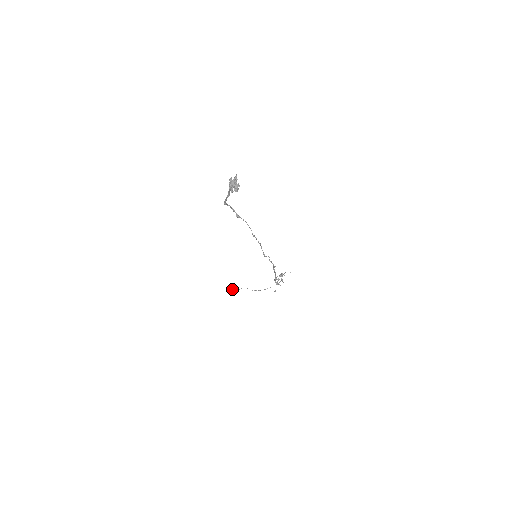
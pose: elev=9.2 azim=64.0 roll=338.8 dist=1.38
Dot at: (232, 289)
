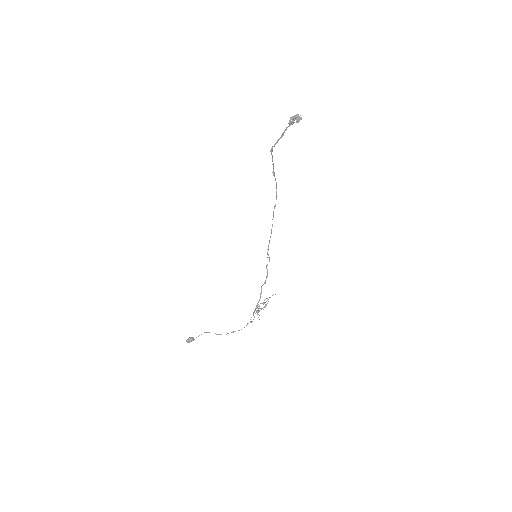
Dot at: (189, 337)
